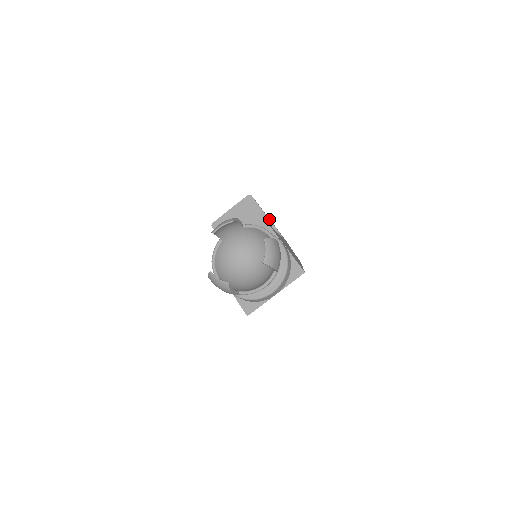
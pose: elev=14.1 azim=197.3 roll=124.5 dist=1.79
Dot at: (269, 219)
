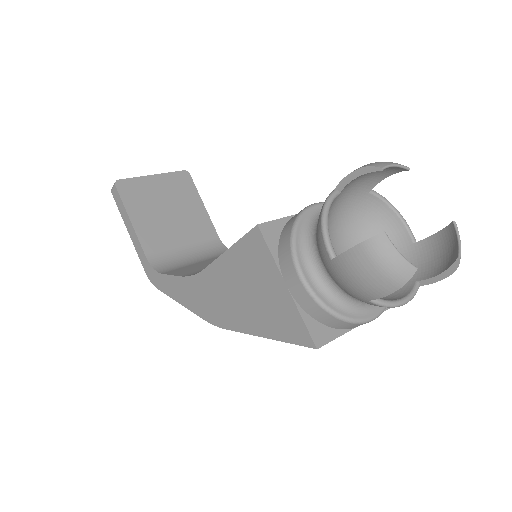
Dot at: occluded
